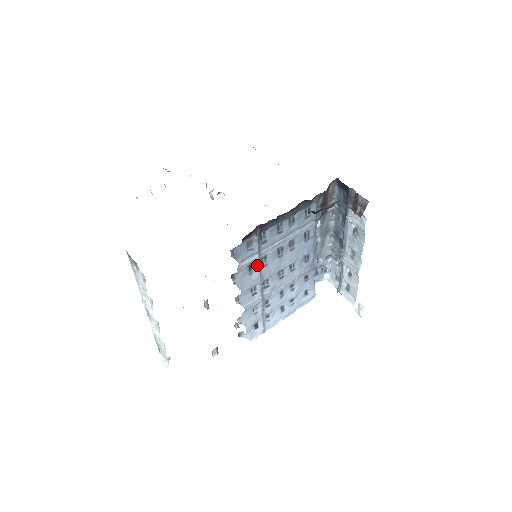
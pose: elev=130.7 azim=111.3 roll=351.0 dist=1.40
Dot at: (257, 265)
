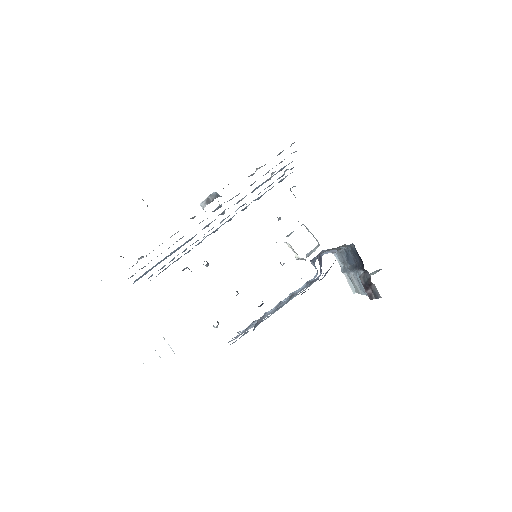
Dot at: occluded
